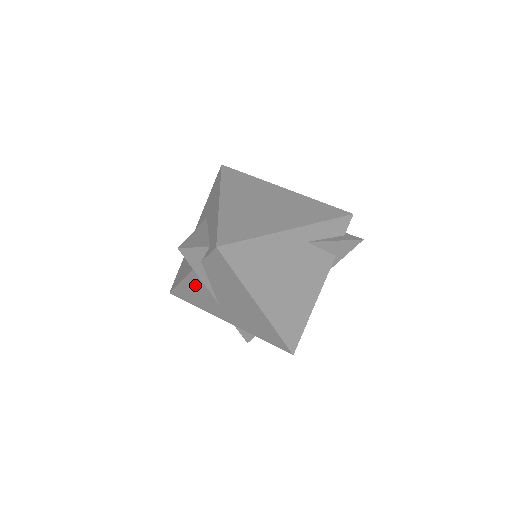
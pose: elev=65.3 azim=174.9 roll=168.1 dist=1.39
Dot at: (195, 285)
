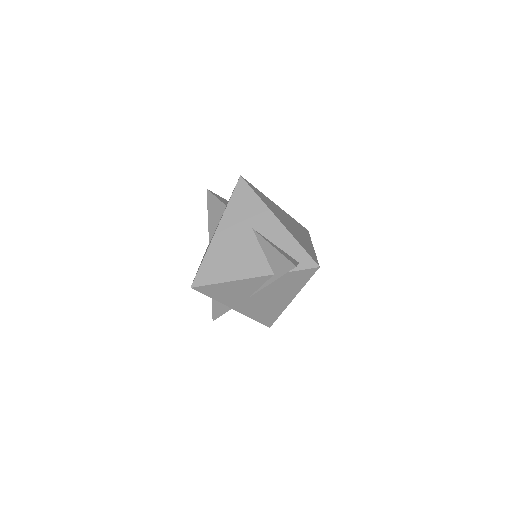
Dot at: (245, 285)
